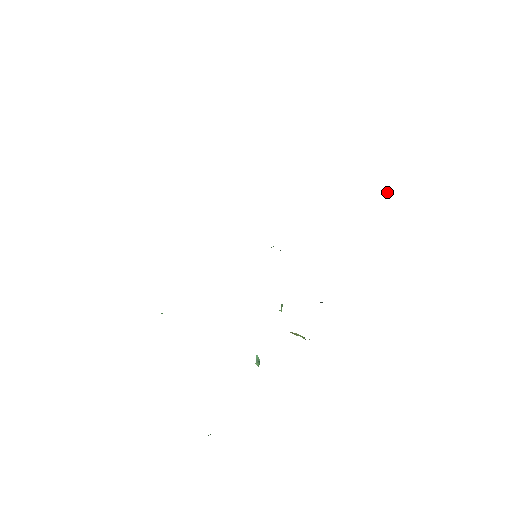
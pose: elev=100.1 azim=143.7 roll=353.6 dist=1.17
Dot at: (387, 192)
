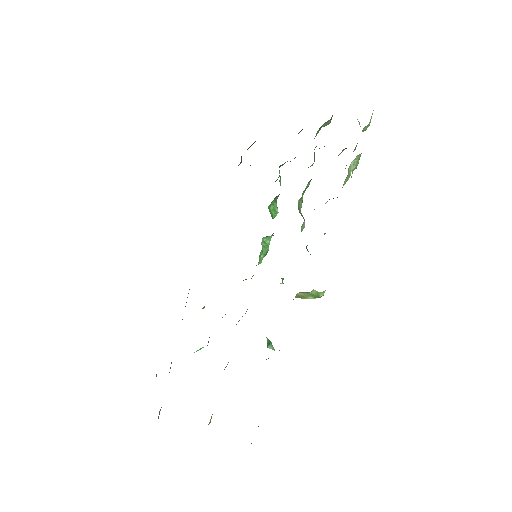
Dot at: (359, 122)
